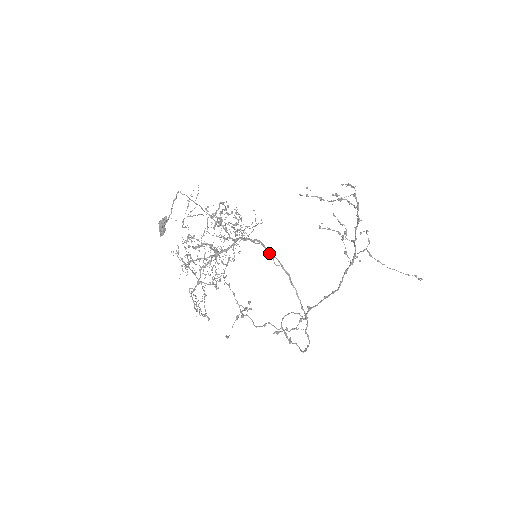
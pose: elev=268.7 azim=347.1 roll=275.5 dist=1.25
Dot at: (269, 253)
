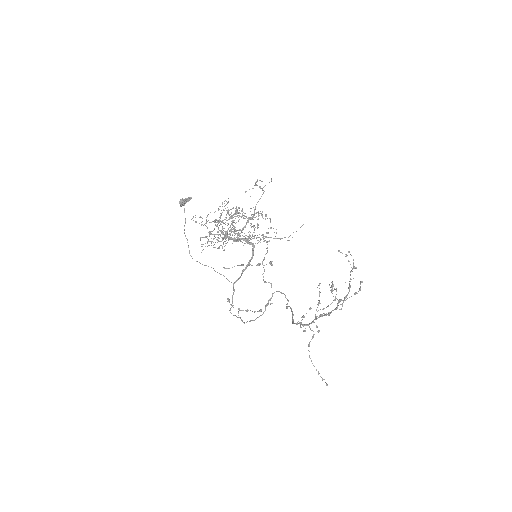
Dot at: (221, 274)
